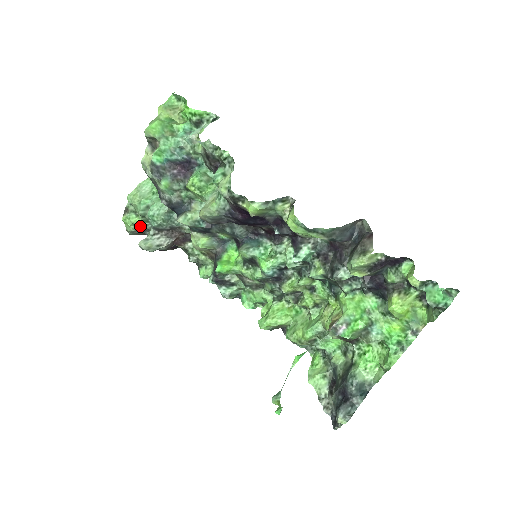
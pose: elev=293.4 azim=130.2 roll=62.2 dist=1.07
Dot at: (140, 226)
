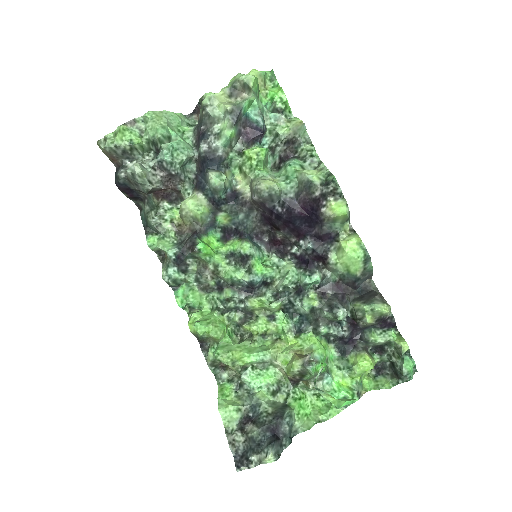
Dot at: (134, 148)
